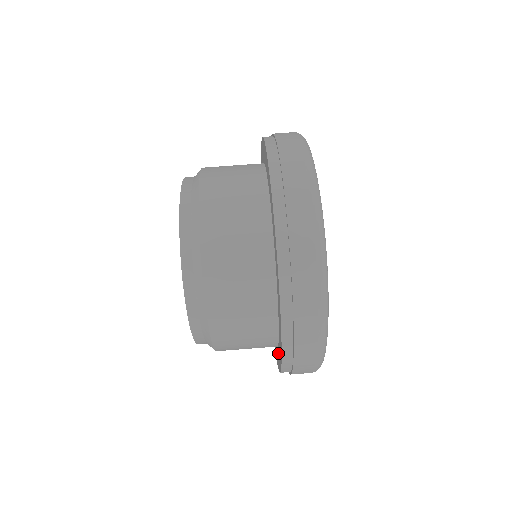
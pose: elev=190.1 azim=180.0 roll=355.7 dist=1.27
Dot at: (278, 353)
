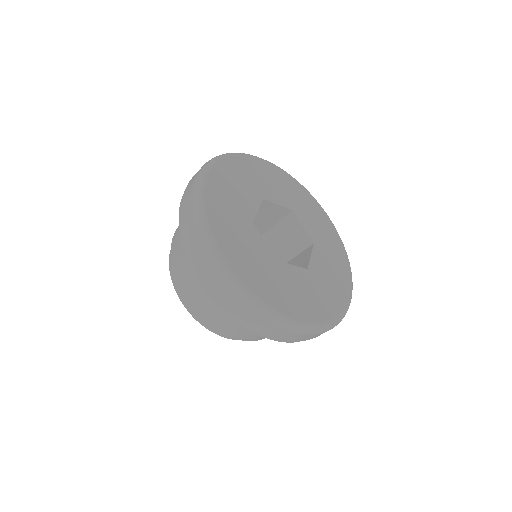
Dot at: occluded
